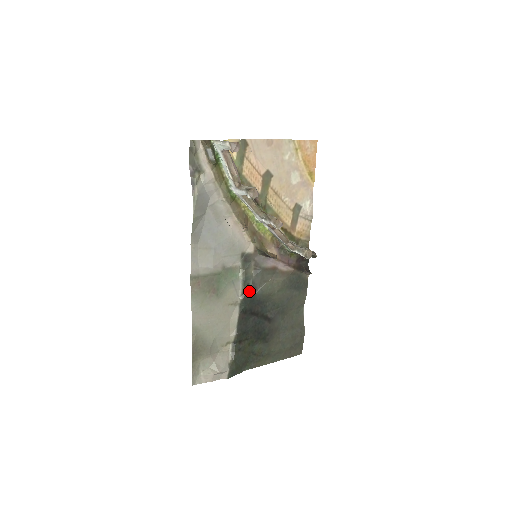
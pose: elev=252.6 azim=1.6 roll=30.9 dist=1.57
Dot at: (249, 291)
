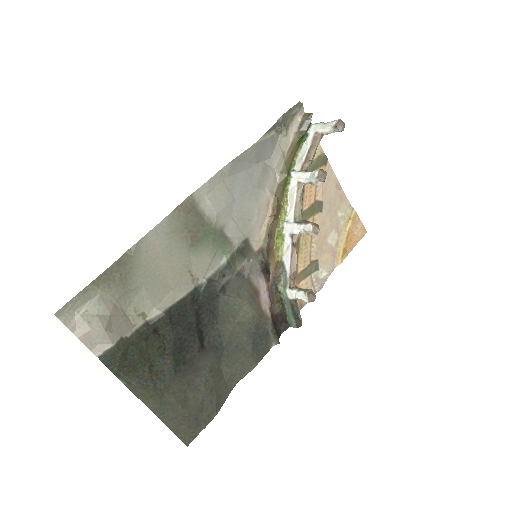
Dot at: (218, 283)
